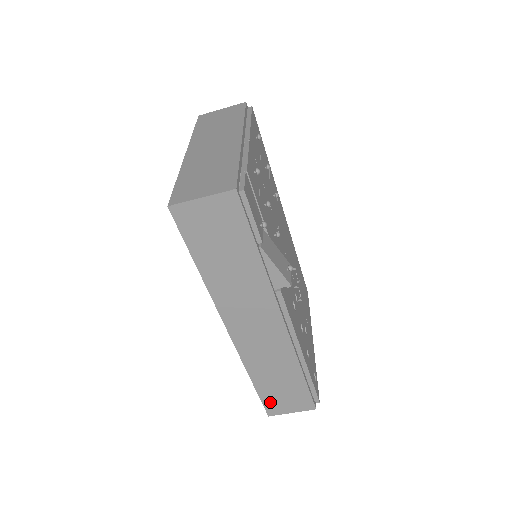
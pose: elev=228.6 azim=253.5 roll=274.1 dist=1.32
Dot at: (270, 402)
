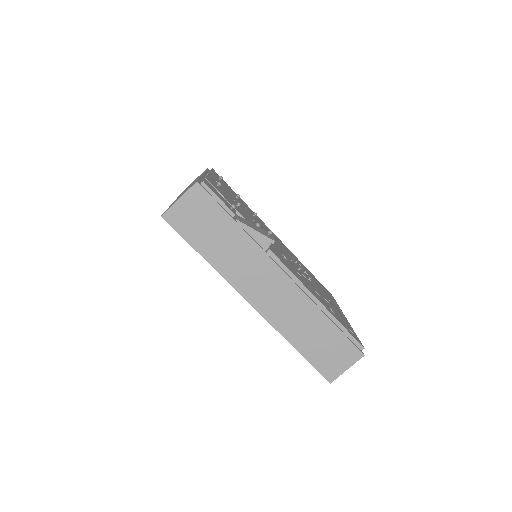
Dot at: (322, 366)
